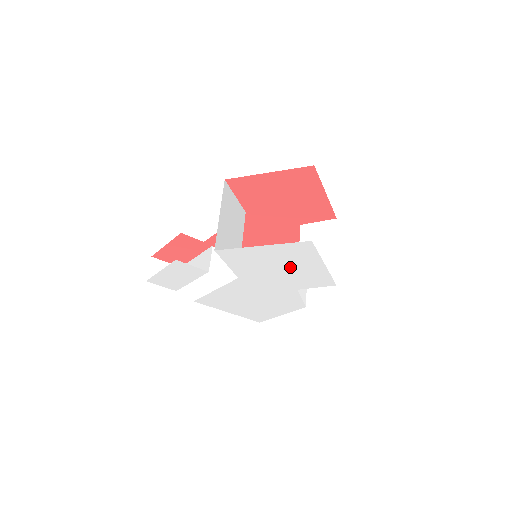
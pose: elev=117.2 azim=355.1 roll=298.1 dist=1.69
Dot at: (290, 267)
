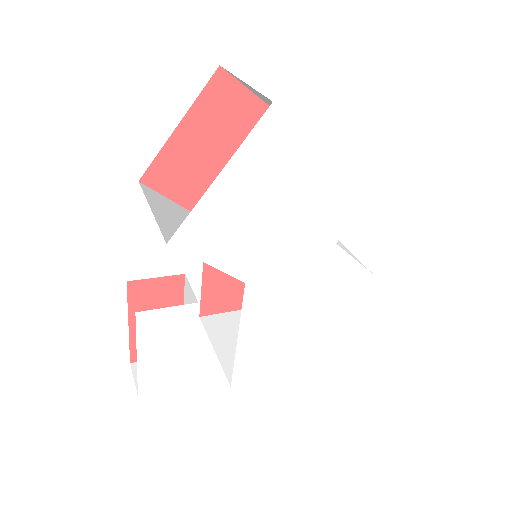
Dot at: (291, 197)
